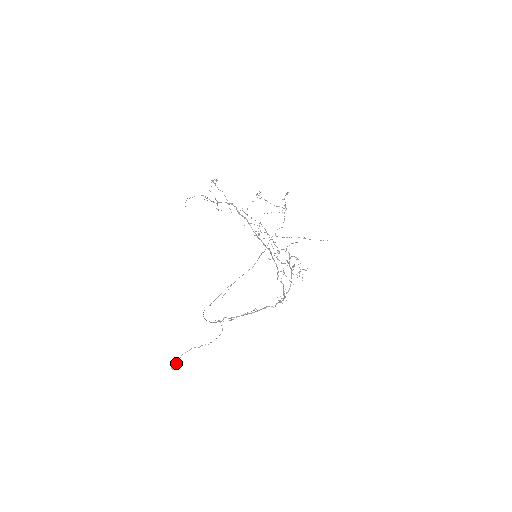
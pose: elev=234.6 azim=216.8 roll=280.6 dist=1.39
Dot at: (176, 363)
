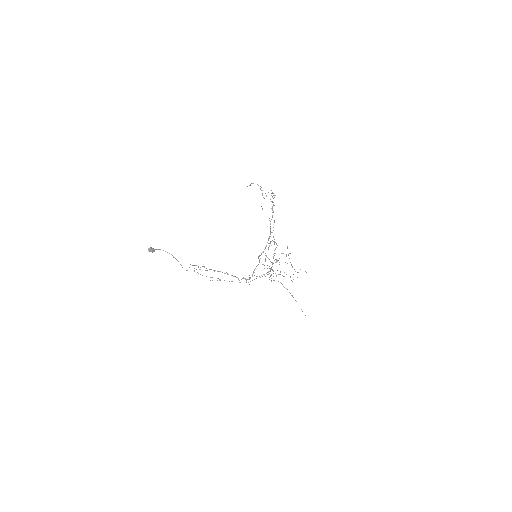
Dot at: (153, 249)
